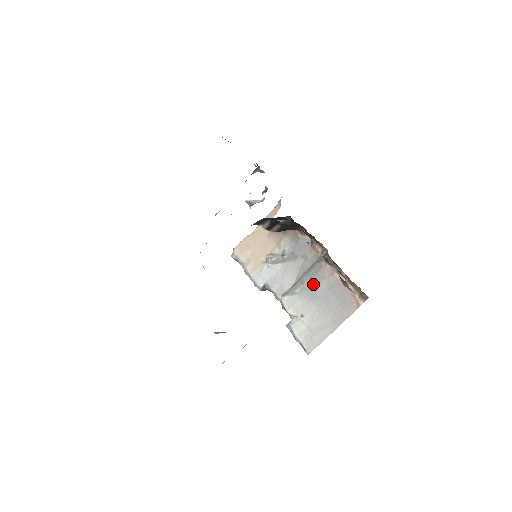
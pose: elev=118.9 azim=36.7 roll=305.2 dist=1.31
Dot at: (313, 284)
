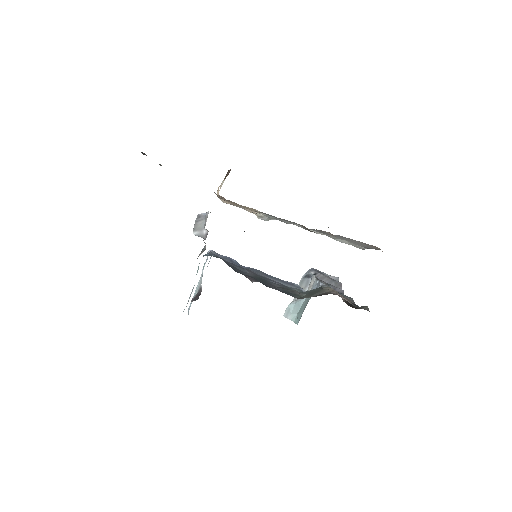
Dot at: occluded
